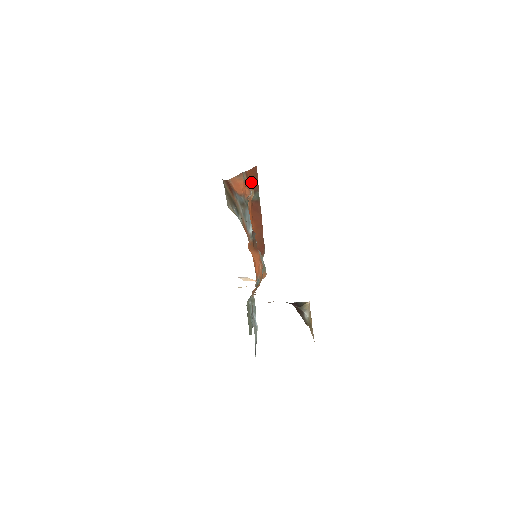
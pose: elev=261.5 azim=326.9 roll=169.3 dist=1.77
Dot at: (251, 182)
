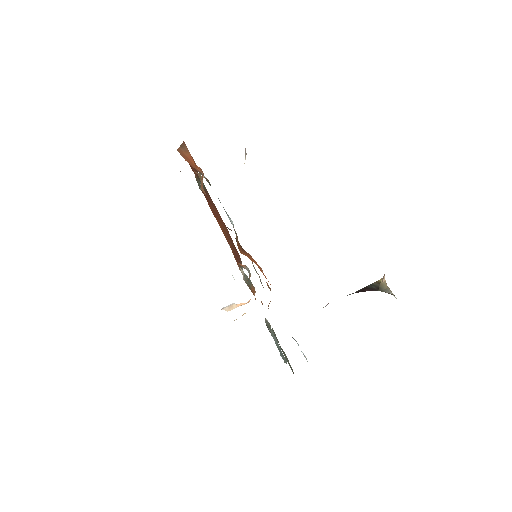
Dot at: (189, 164)
